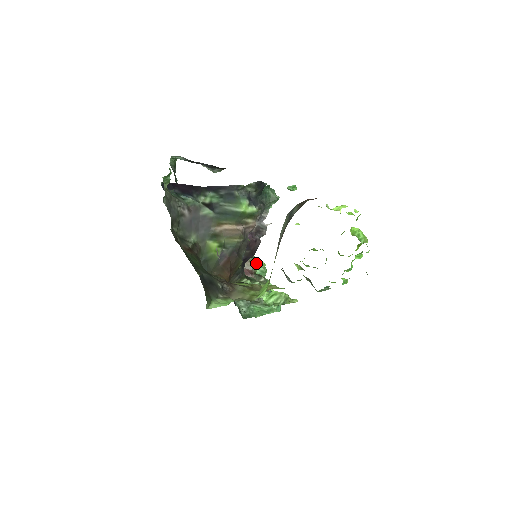
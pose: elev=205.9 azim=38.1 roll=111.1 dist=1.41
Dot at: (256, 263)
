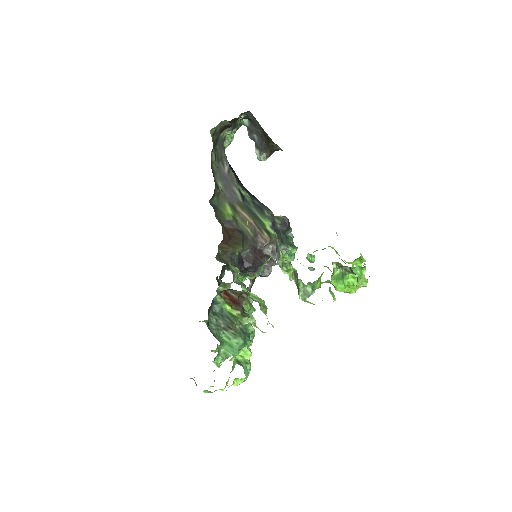
Dot at: (249, 304)
